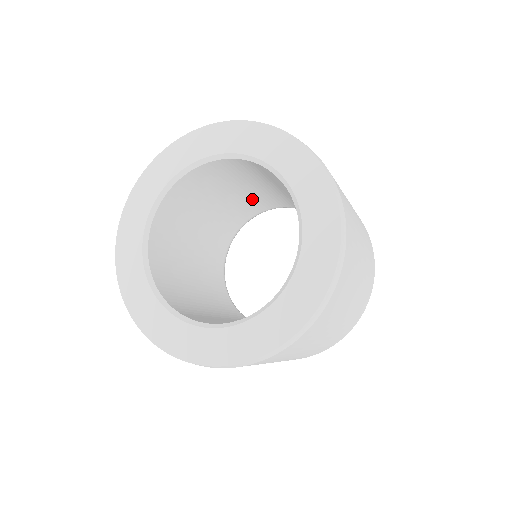
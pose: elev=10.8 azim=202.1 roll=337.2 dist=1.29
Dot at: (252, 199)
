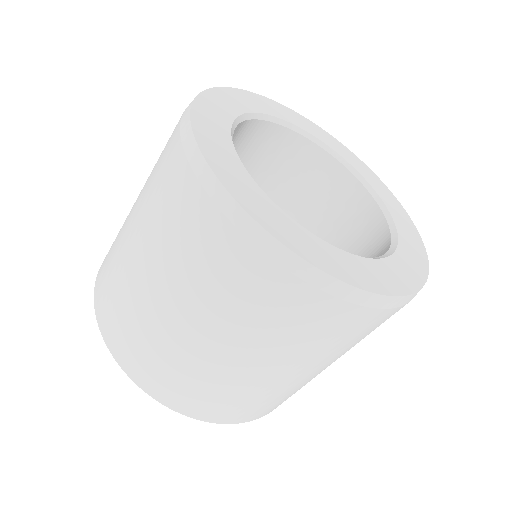
Dot at: occluded
